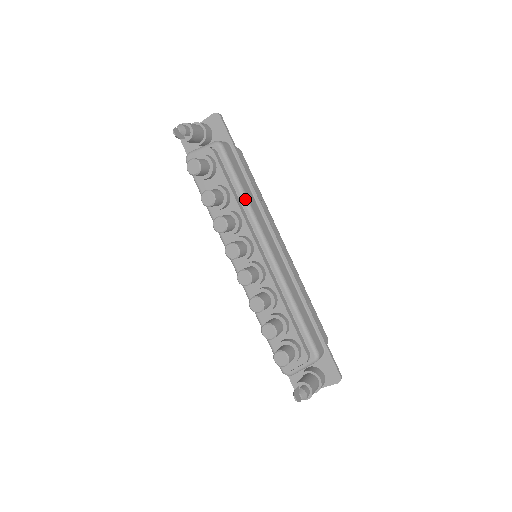
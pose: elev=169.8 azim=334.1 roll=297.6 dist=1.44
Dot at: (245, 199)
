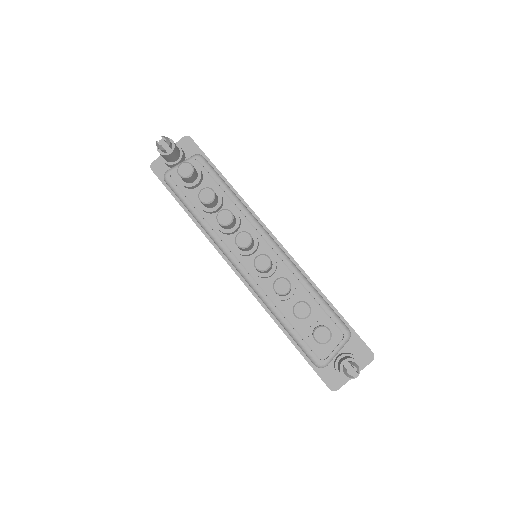
Dot at: (237, 199)
